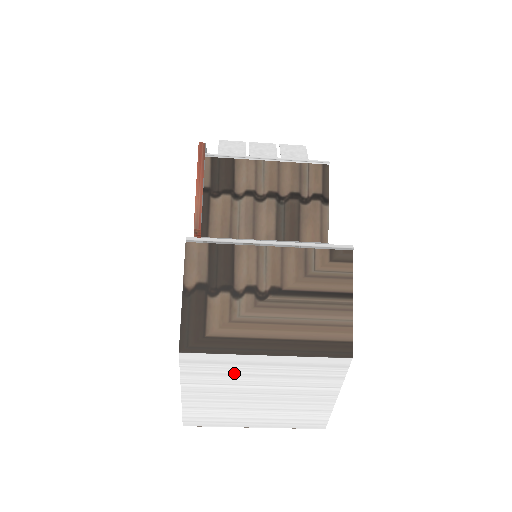
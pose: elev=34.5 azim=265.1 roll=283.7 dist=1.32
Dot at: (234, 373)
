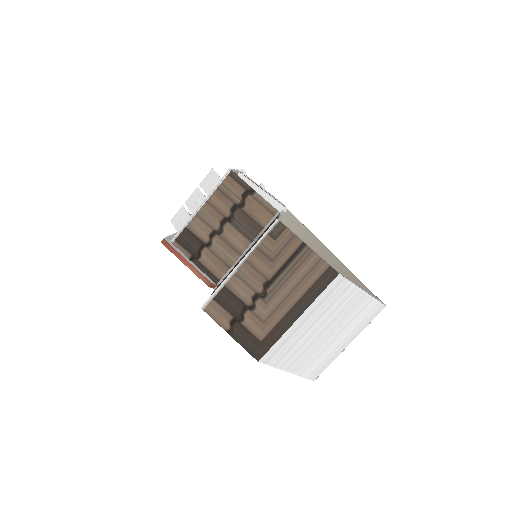
Dot at: (296, 340)
